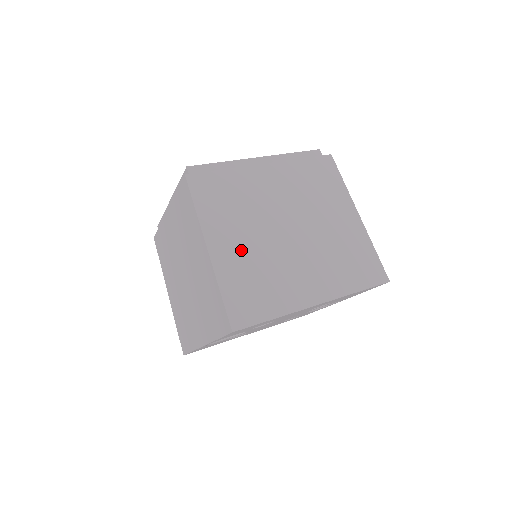
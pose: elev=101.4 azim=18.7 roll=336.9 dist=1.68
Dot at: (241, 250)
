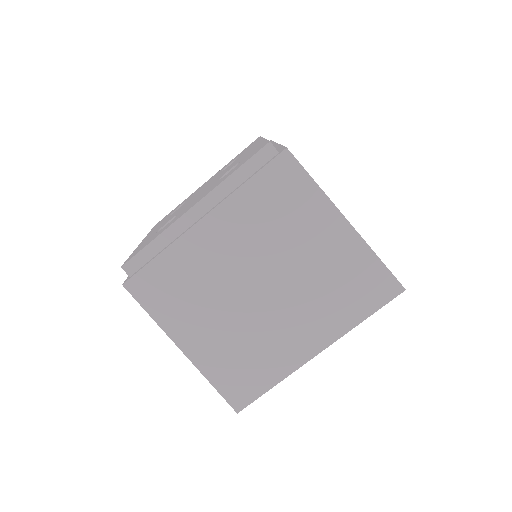
Dot at: (215, 336)
